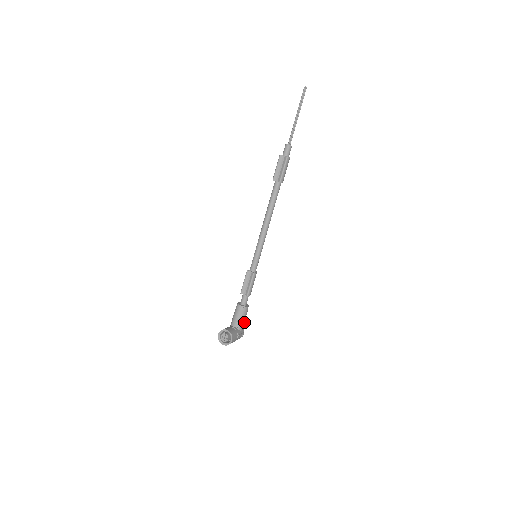
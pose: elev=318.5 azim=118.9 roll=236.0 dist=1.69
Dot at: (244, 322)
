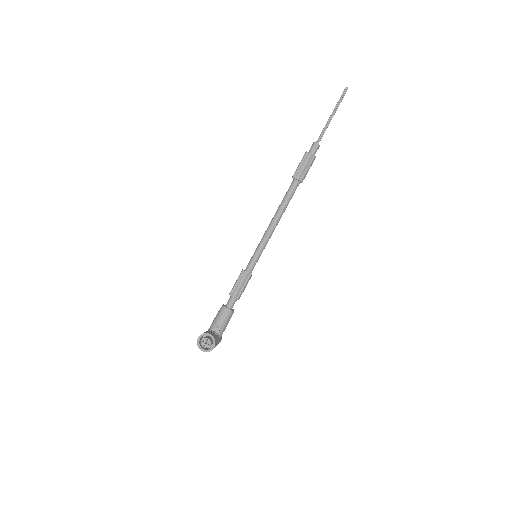
Dot at: (225, 328)
